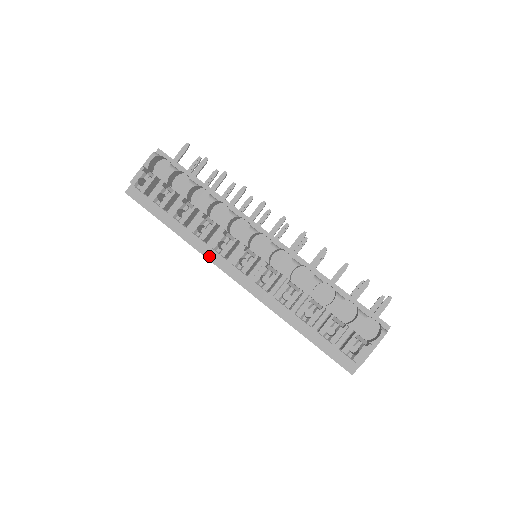
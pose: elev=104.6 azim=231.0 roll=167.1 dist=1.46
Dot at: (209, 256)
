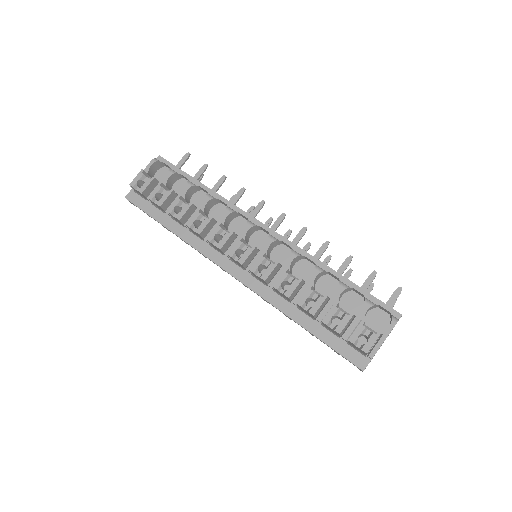
Dot at: (206, 253)
